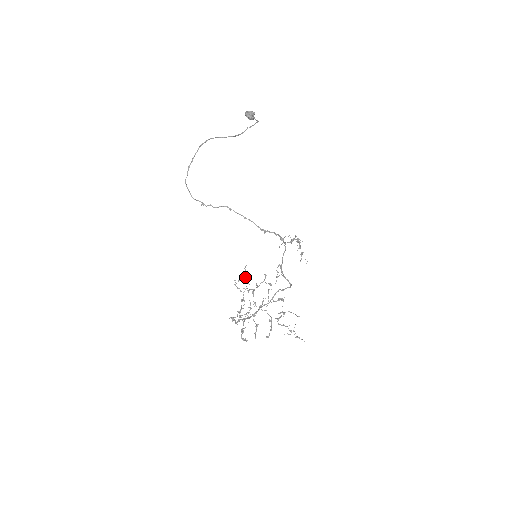
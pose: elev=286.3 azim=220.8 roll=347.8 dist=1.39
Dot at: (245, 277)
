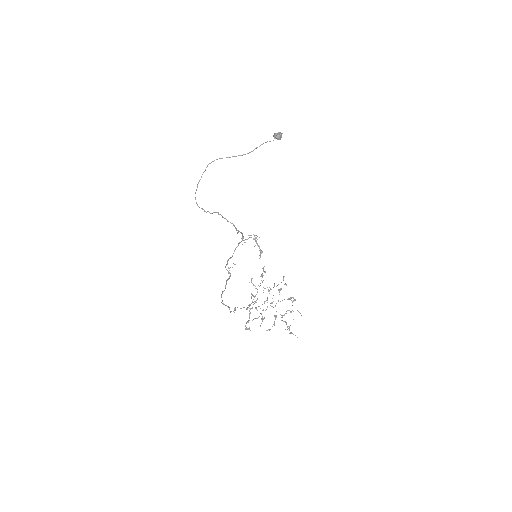
Dot at: (261, 276)
